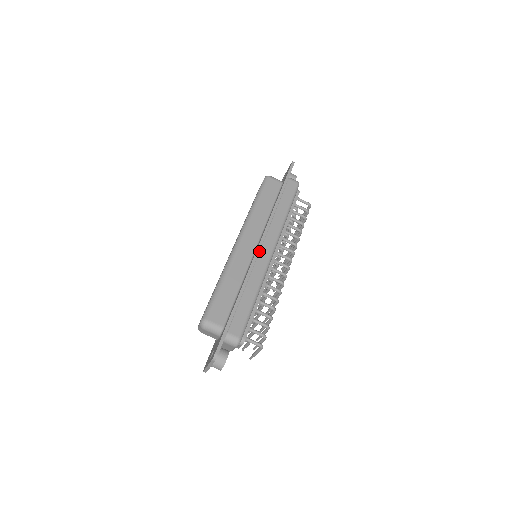
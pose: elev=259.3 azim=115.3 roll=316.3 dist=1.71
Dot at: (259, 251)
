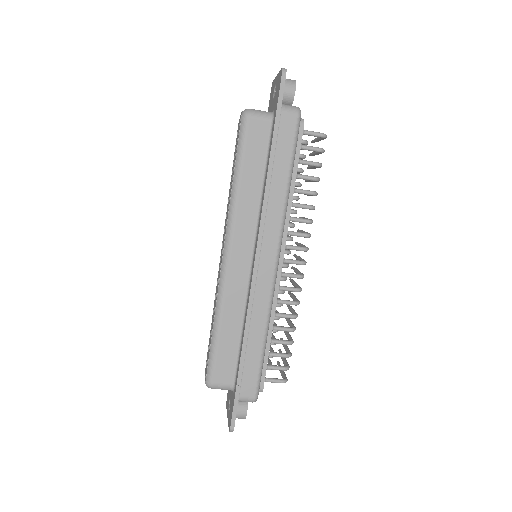
Dot at: (257, 271)
